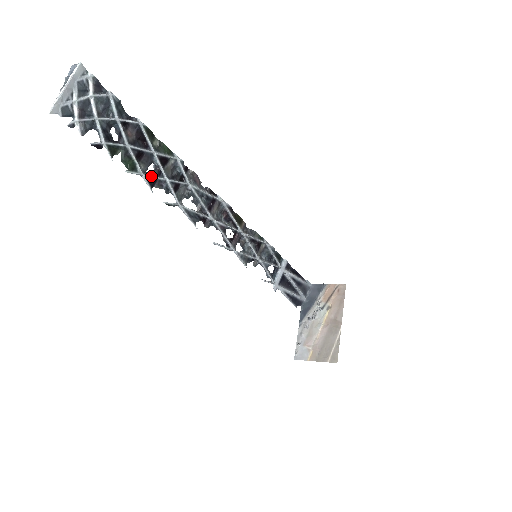
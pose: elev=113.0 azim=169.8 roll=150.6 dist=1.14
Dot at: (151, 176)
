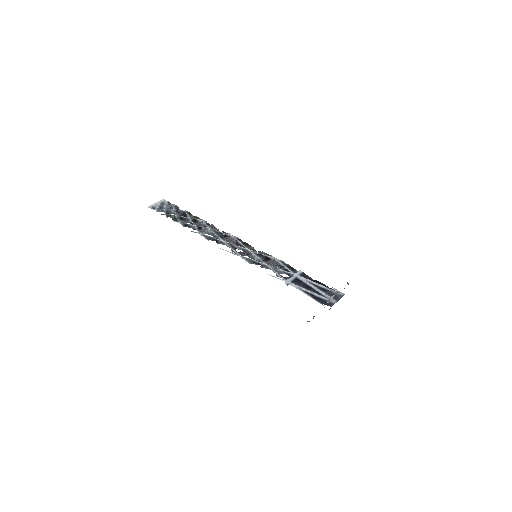
Dot at: (185, 223)
